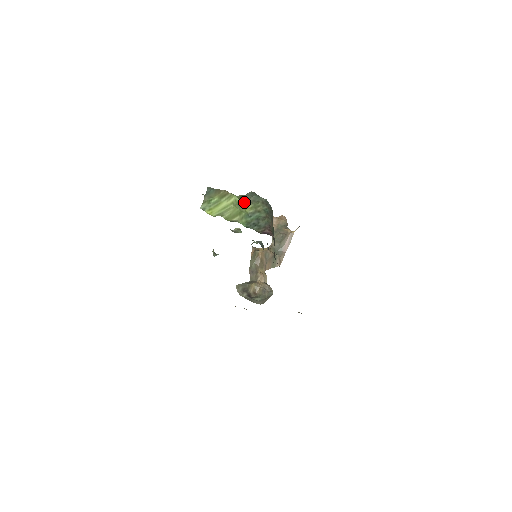
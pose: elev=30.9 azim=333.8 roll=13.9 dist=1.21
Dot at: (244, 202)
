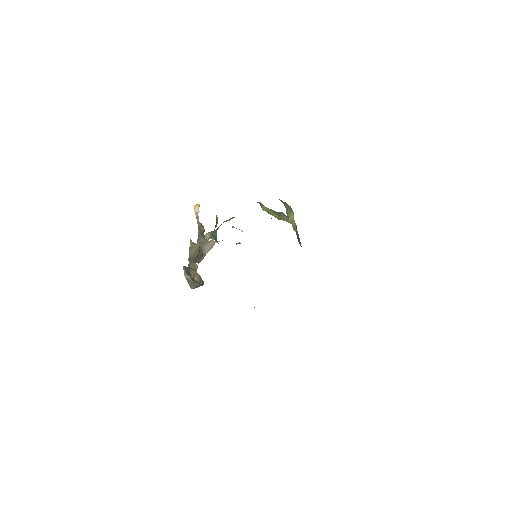
Dot at: (285, 219)
